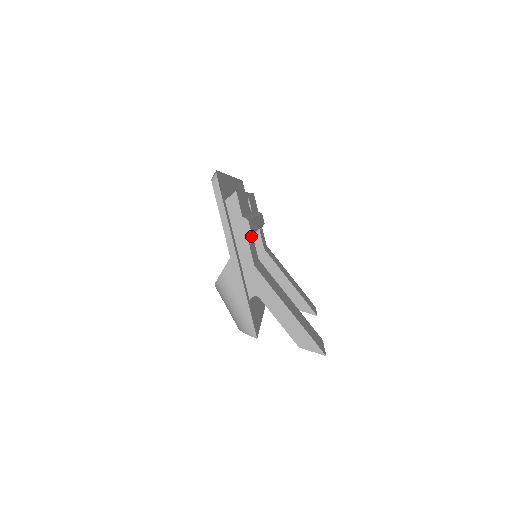
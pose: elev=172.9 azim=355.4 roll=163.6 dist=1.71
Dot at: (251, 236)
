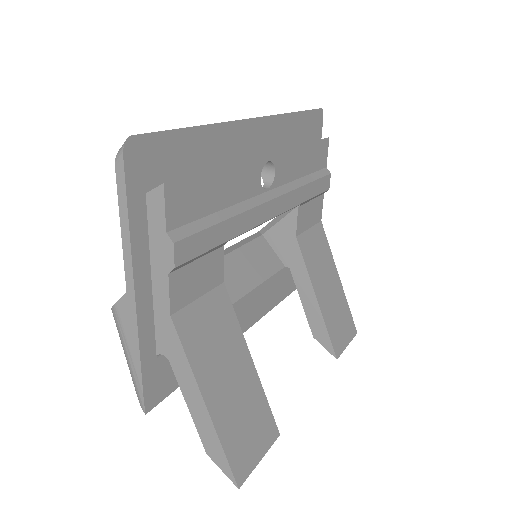
Dot at: (198, 257)
